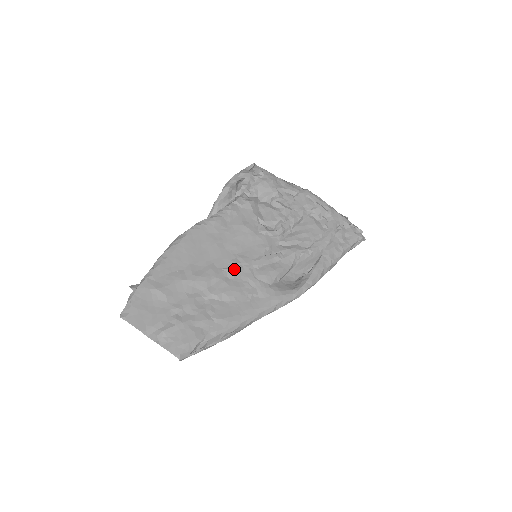
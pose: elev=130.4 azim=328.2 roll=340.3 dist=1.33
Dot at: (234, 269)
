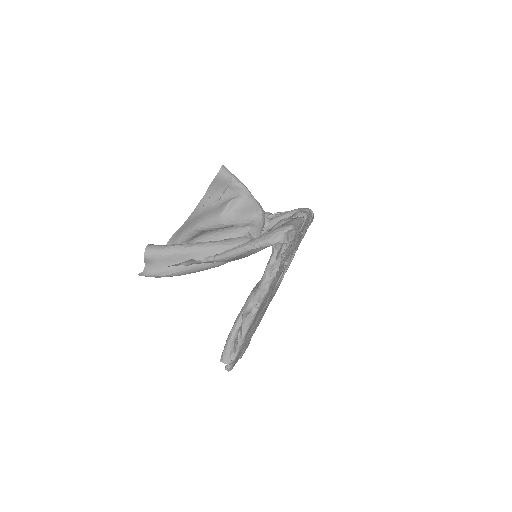
Dot at: occluded
